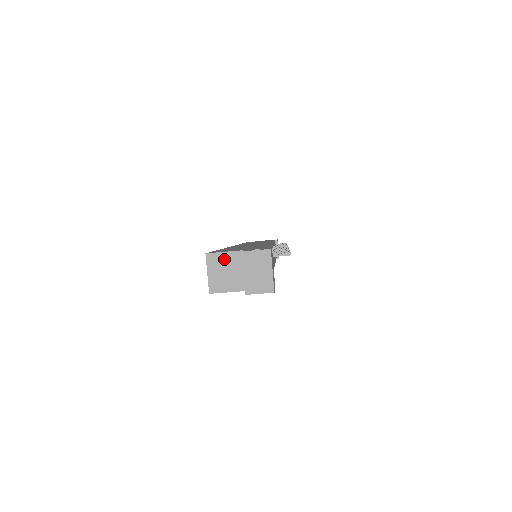
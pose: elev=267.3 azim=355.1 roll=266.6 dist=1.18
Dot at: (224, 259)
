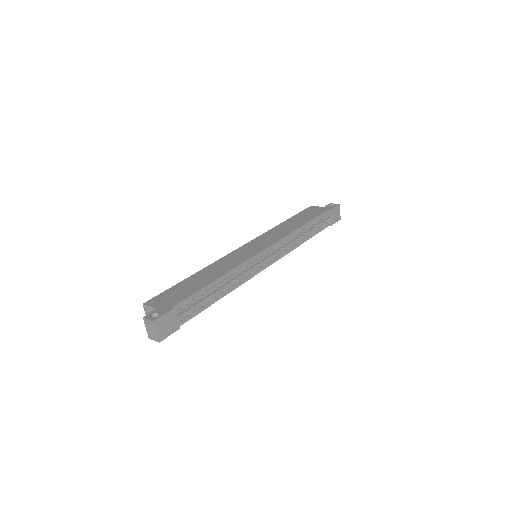
Dot at: (150, 310)
